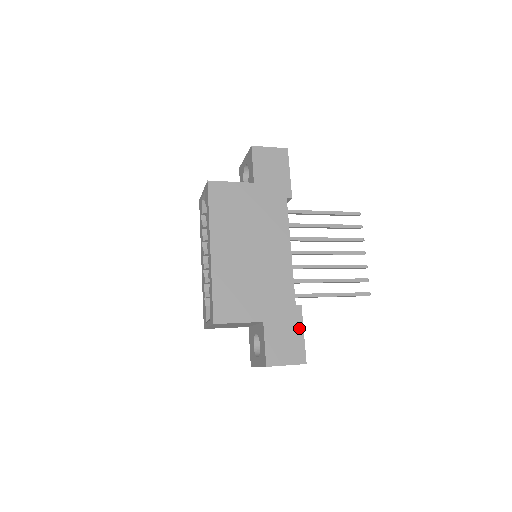
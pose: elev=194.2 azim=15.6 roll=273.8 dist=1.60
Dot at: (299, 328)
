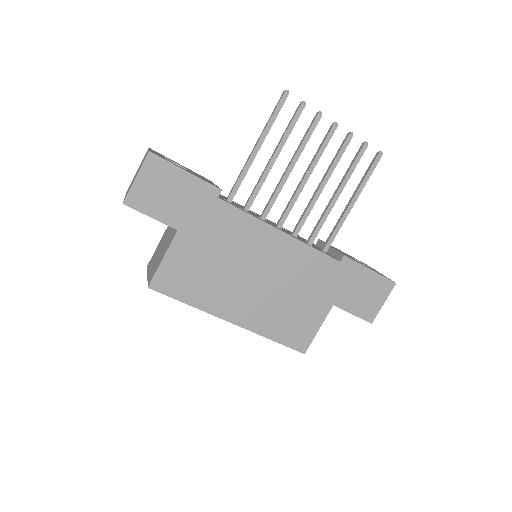
Dot at: (362, 271)
